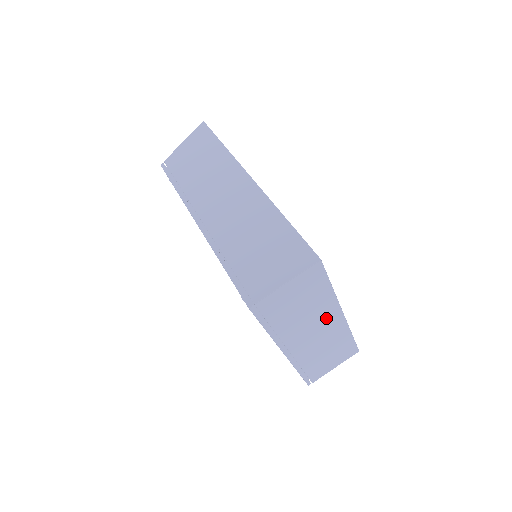
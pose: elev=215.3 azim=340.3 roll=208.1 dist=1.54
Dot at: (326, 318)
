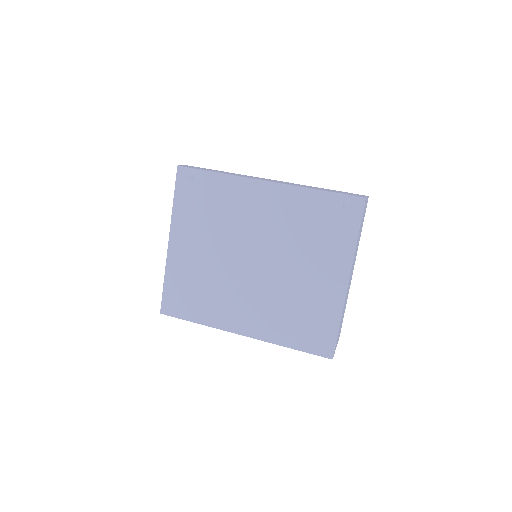
Dot at: occluded
